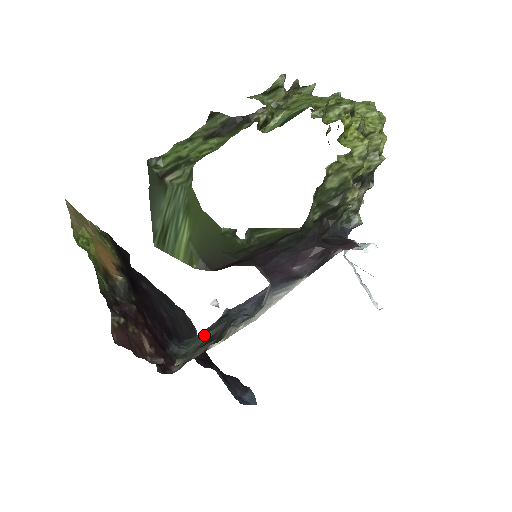
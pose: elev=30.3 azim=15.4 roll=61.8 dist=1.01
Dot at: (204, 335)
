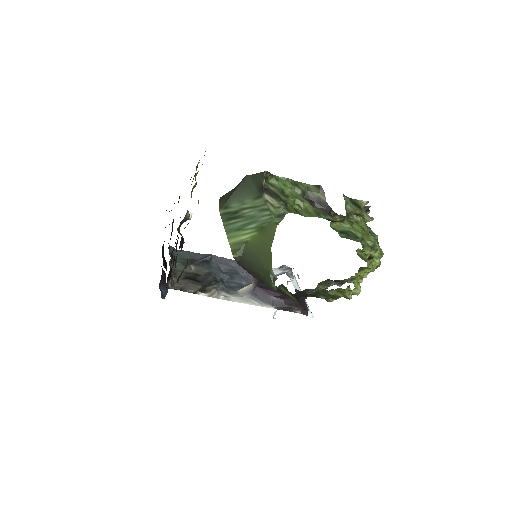
Dot at: occluded
